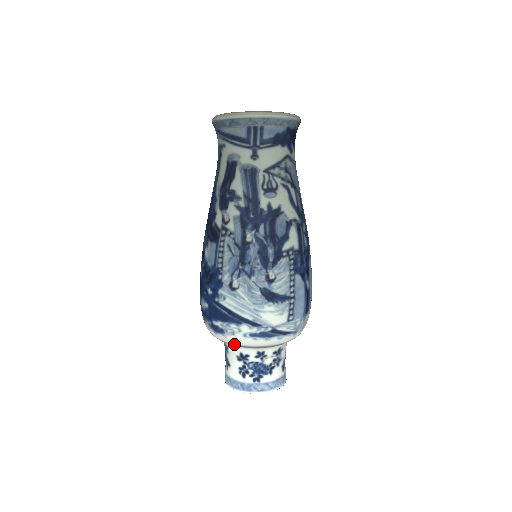
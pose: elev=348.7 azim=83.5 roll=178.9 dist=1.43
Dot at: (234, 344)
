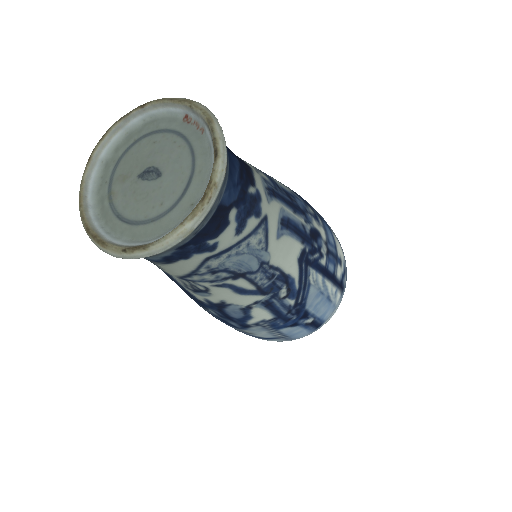
Dot at: occluded
